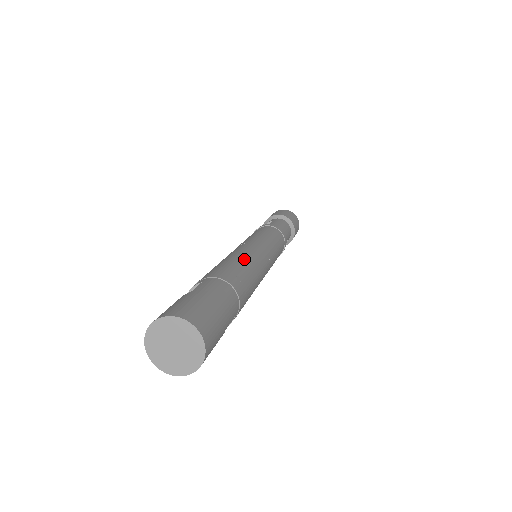
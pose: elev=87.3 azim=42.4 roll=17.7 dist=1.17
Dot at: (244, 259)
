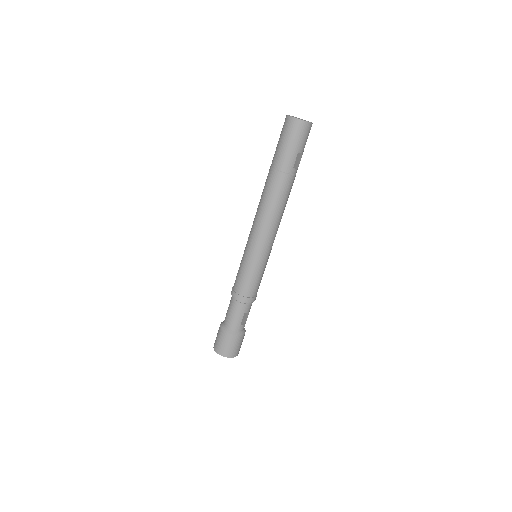
Dot at: occluded
